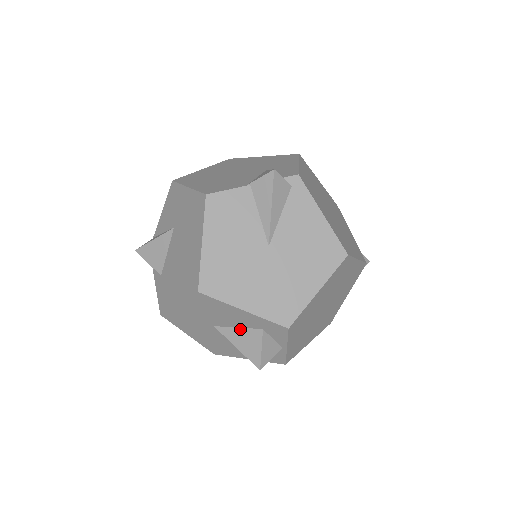
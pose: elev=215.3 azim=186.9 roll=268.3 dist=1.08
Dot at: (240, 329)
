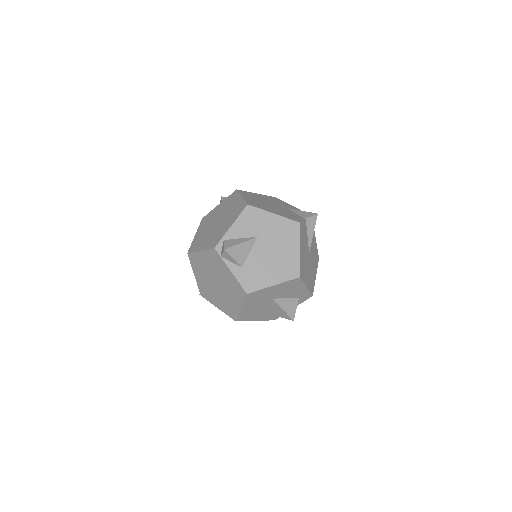
Dot at: (287, 299)
